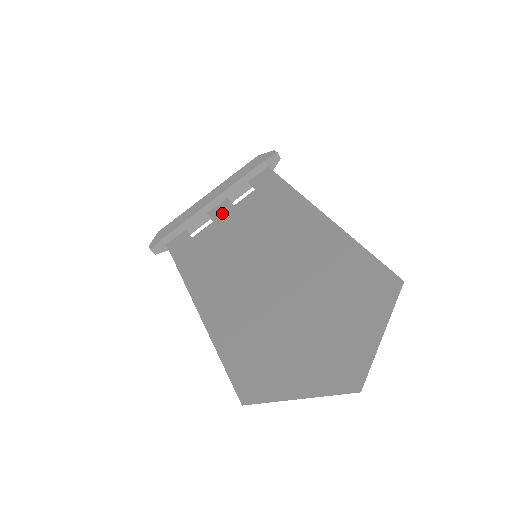
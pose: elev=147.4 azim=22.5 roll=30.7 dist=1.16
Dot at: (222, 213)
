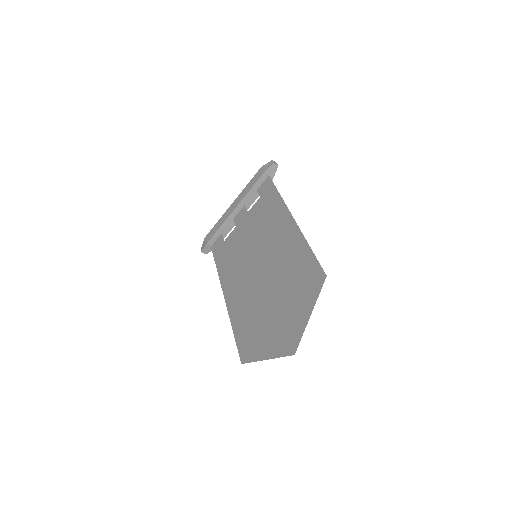
Dot at: (241, 219)
